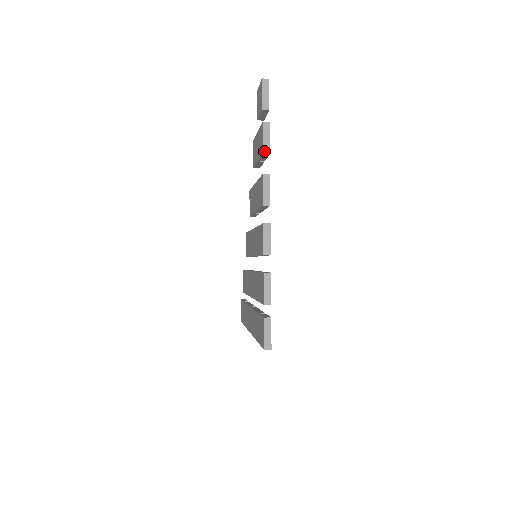
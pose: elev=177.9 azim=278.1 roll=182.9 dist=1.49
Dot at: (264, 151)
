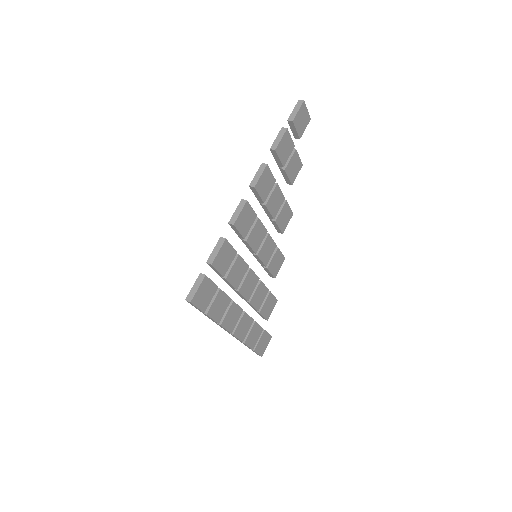
Dot at: (272, 147)
